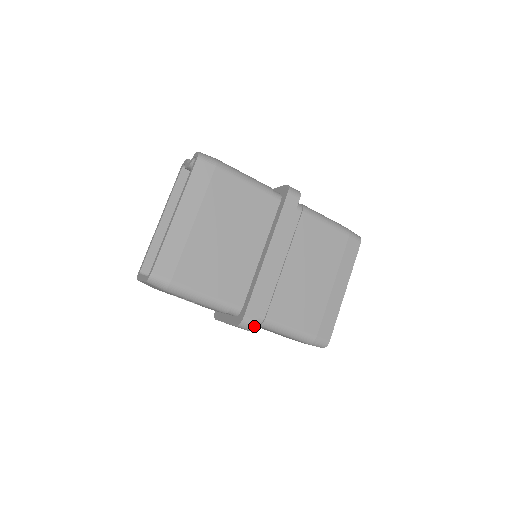
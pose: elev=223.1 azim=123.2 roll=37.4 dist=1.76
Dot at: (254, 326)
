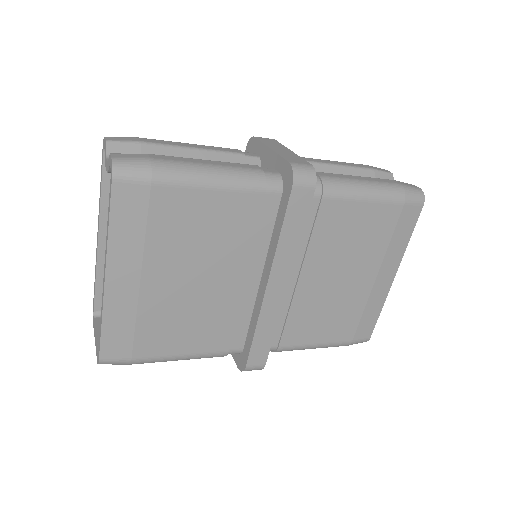
Dot at: (262, 368)
